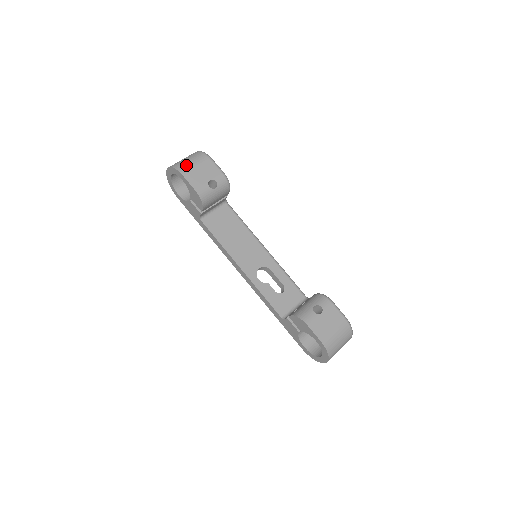
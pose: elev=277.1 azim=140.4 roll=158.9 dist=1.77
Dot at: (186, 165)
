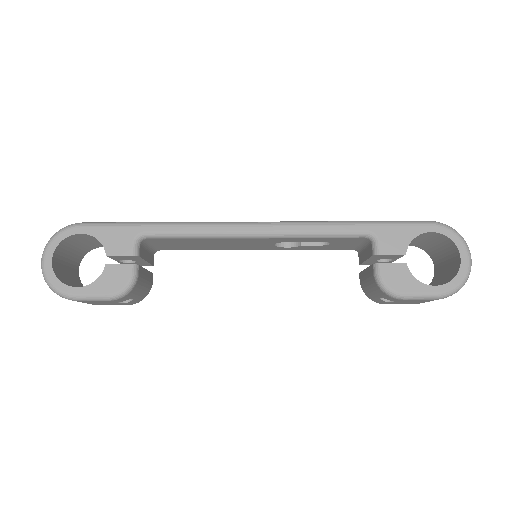
Dot at: occluded
